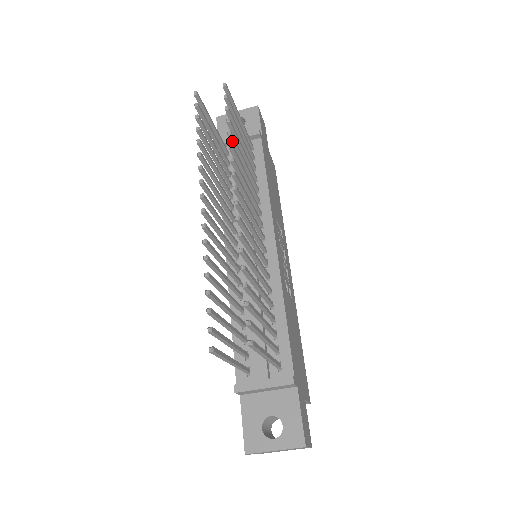
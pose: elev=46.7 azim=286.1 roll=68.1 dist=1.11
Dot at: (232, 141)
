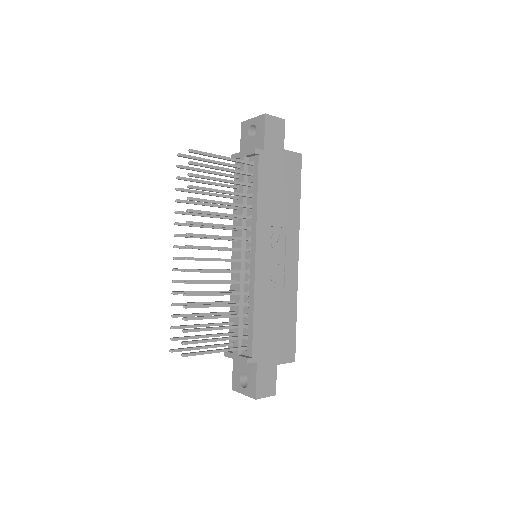
Dot at: occluded
